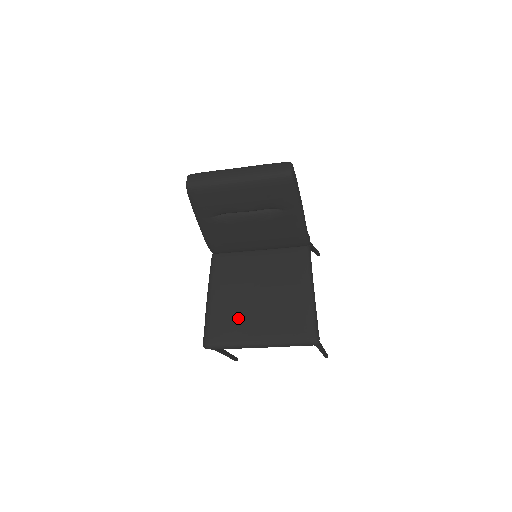
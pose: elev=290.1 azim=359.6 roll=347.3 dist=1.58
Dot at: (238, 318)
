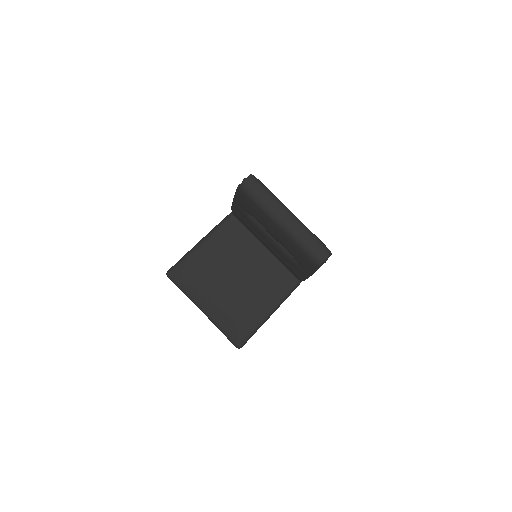
Dot at: (205, 281)
